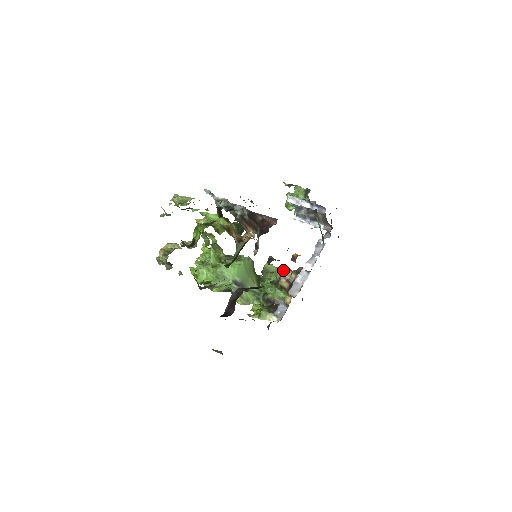
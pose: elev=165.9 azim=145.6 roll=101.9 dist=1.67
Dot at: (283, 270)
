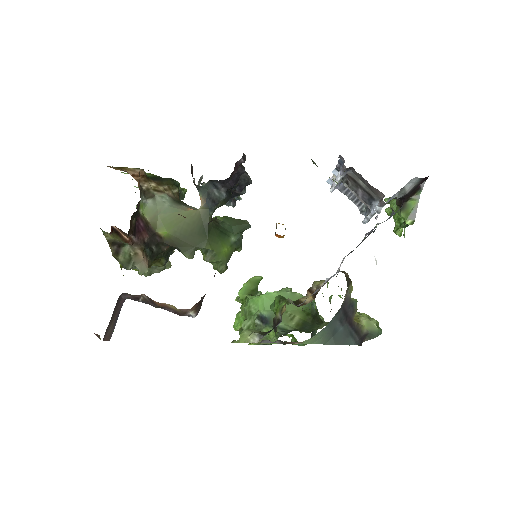
Dot at: occluded
